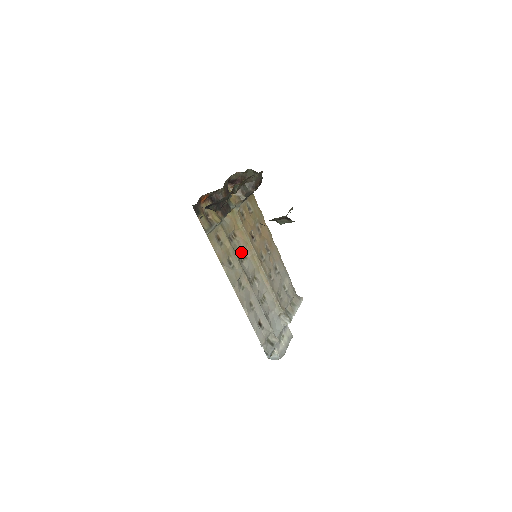
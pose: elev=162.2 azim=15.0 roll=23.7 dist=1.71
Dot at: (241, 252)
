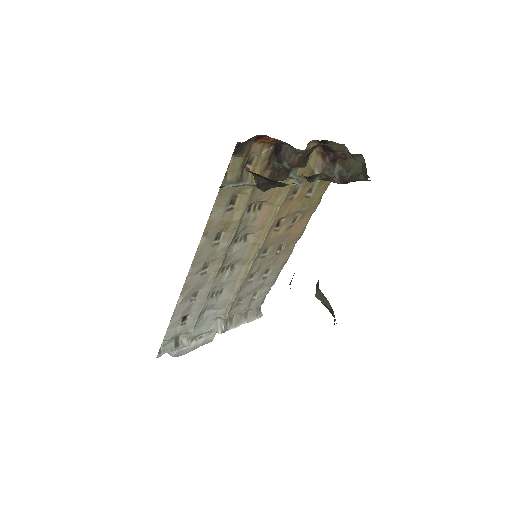
Dot at: (246, 231)
